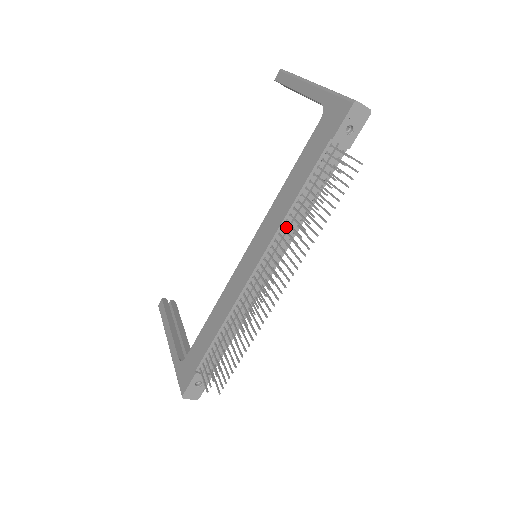
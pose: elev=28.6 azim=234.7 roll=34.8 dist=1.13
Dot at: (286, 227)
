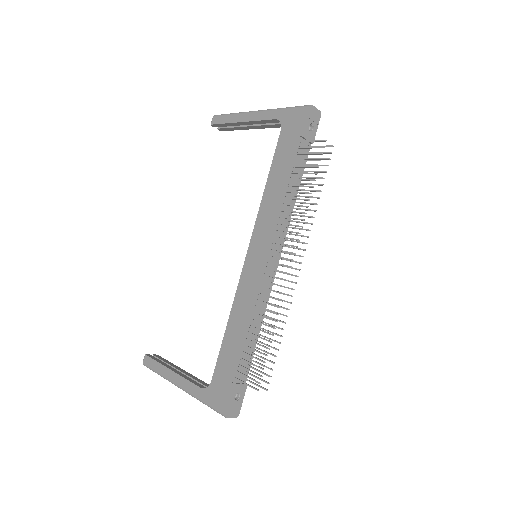
Dot at: (282, 217)
